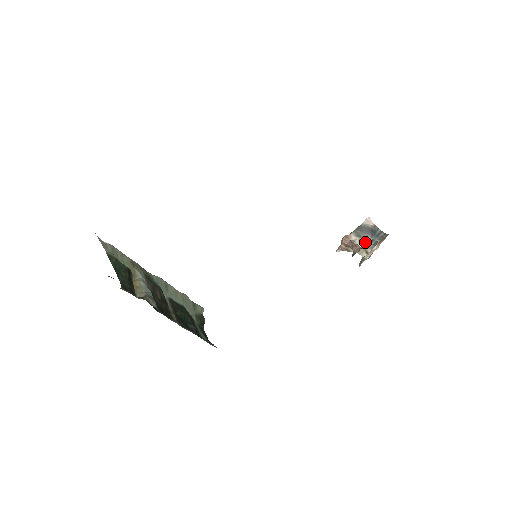
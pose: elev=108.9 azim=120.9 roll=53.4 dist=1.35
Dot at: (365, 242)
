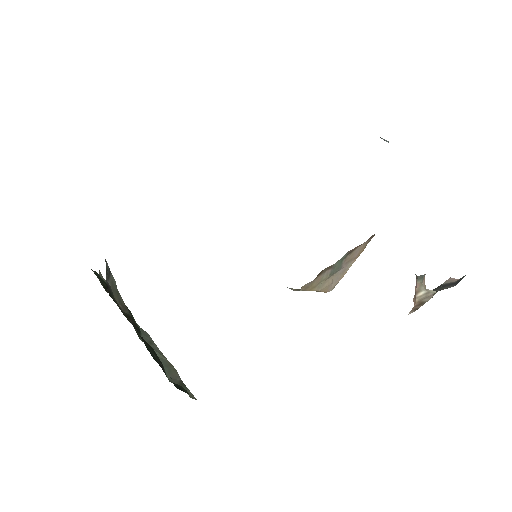
Dot at: occluded
